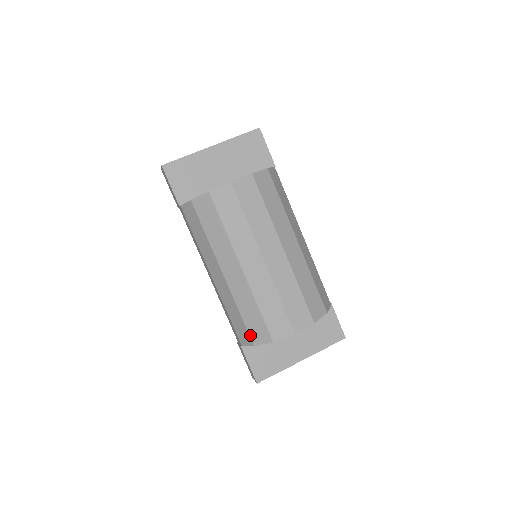
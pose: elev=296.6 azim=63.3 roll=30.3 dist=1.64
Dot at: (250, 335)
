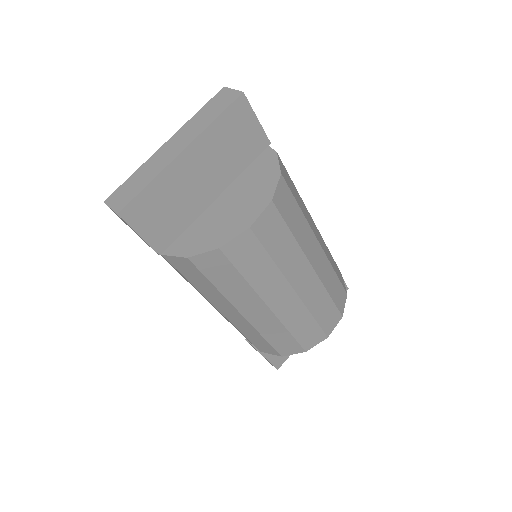
Dot at: (277, 351)
